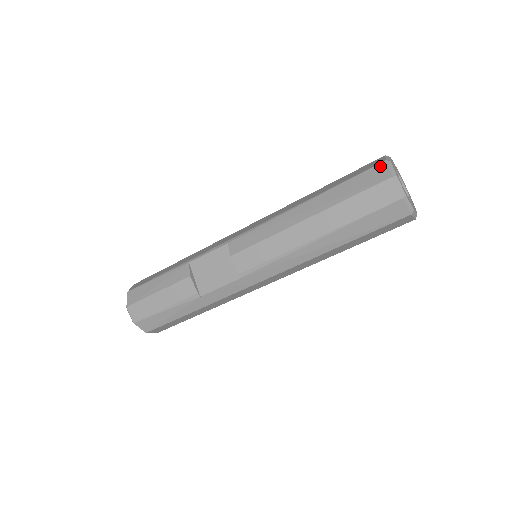
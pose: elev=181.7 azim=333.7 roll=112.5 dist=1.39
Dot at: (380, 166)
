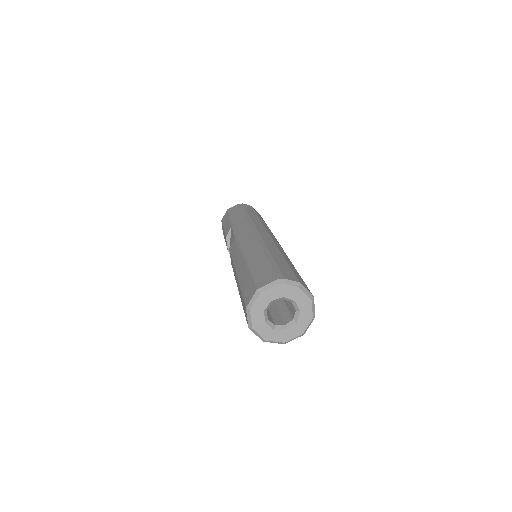
Dot at: (254, 289)
